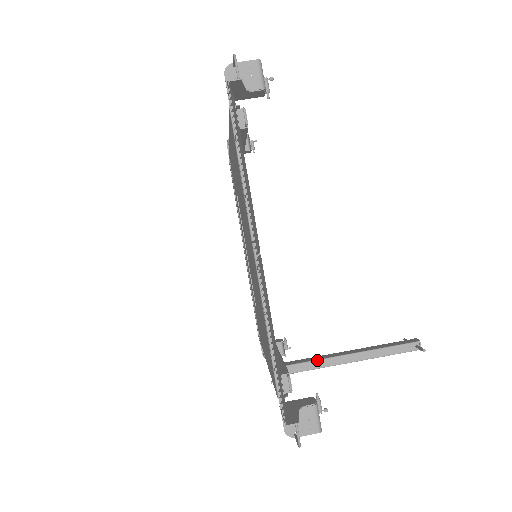
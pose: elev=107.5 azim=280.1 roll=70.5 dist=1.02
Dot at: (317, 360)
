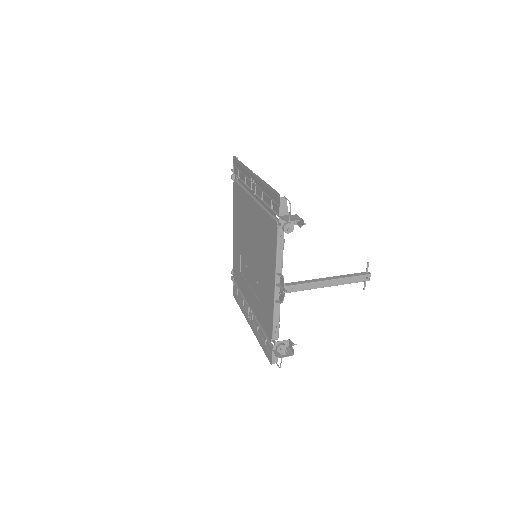
Dot at: (306, 280)
